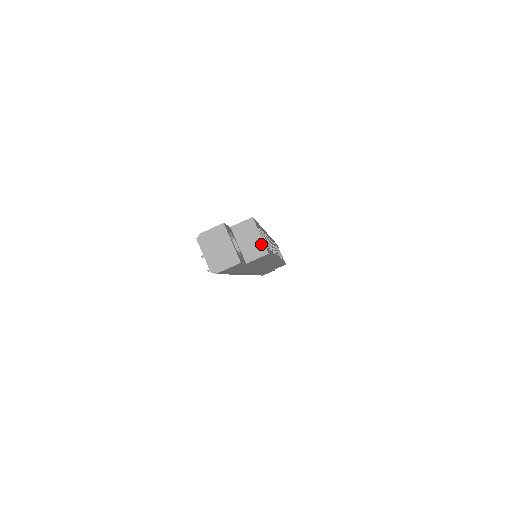
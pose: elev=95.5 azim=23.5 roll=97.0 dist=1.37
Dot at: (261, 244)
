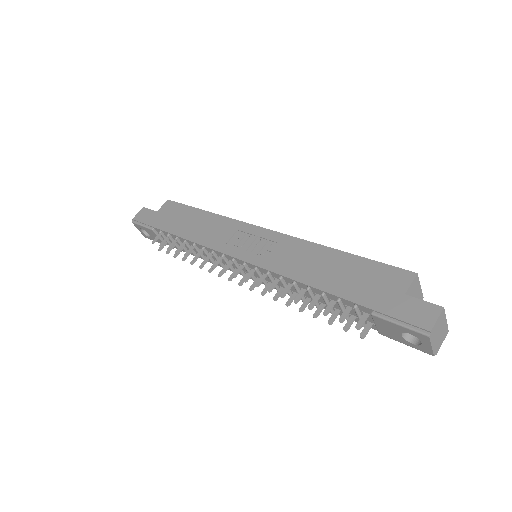
Dot at: (420, 293)
